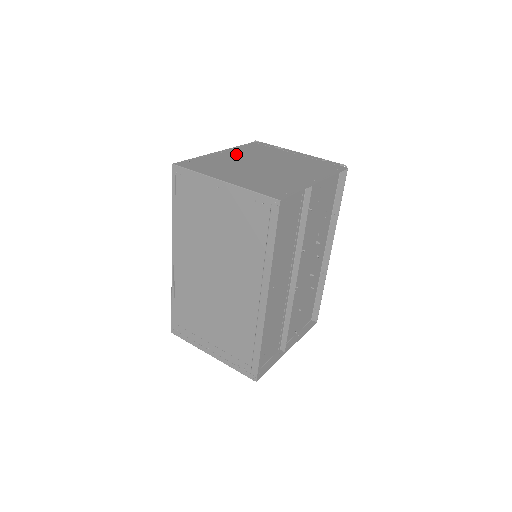
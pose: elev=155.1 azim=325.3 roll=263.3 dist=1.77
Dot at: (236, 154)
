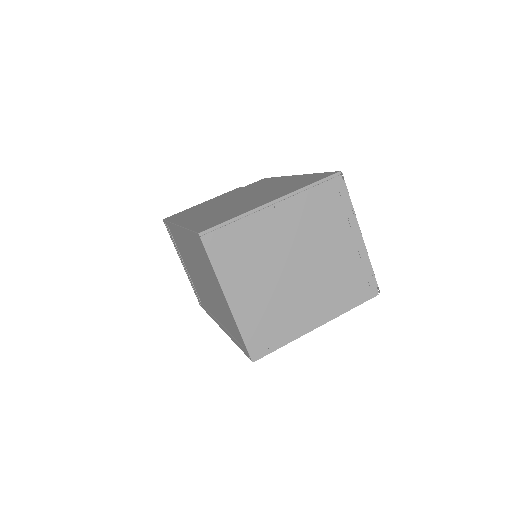
Dot at: (289, 218)
